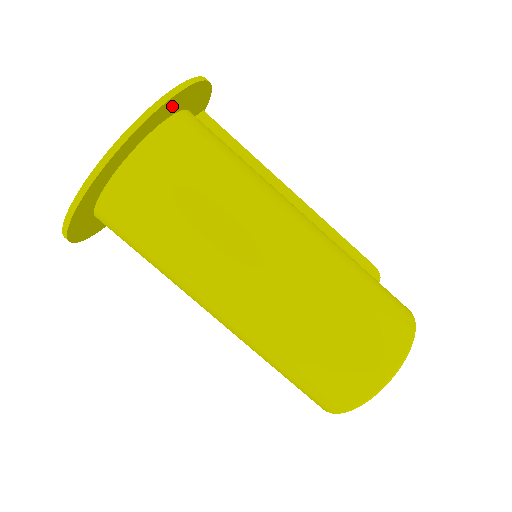
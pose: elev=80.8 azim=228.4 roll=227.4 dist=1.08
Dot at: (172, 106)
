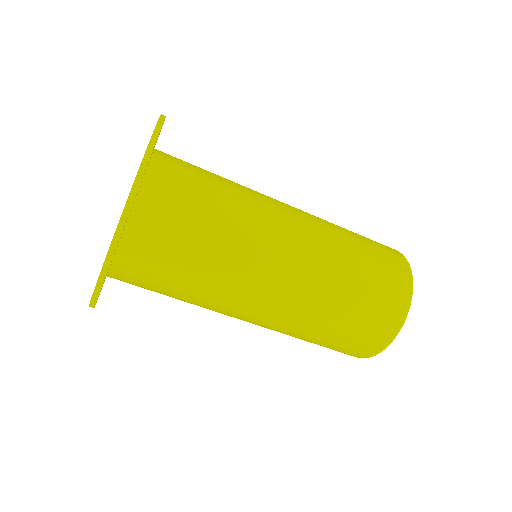
Dot at: occluded
